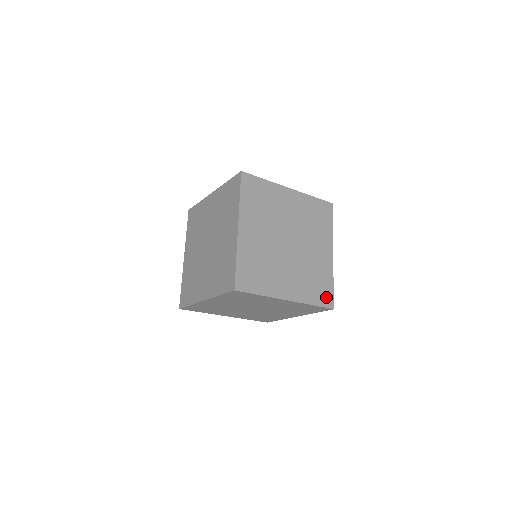
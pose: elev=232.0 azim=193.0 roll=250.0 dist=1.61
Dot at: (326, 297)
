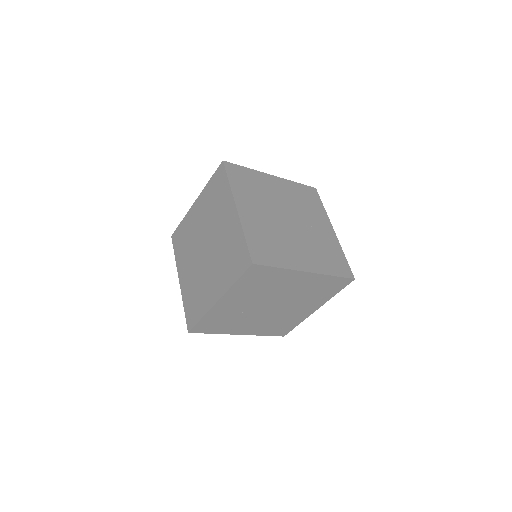
Dot at: (343, 268)
